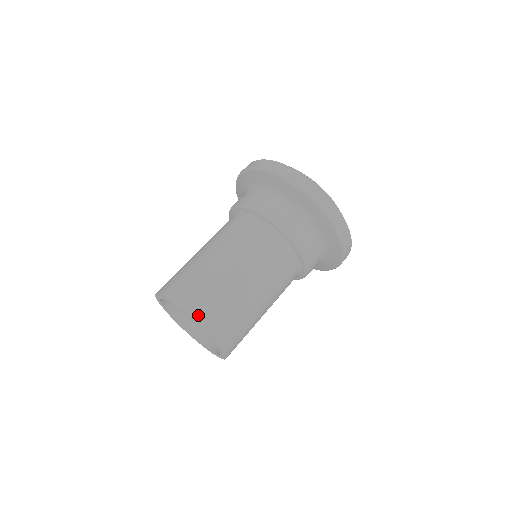
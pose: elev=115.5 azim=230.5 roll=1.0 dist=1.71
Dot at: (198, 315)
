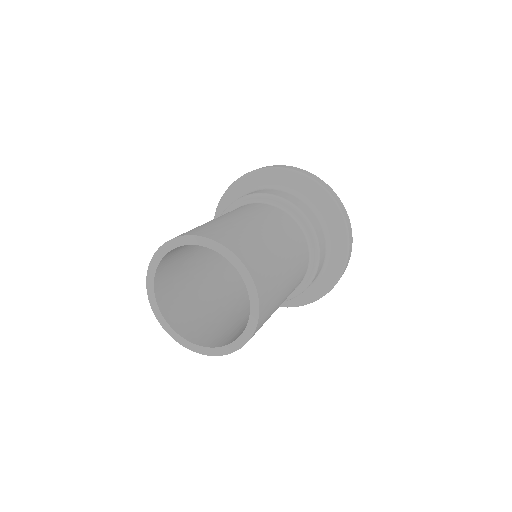
Dot at: (225, 241)
